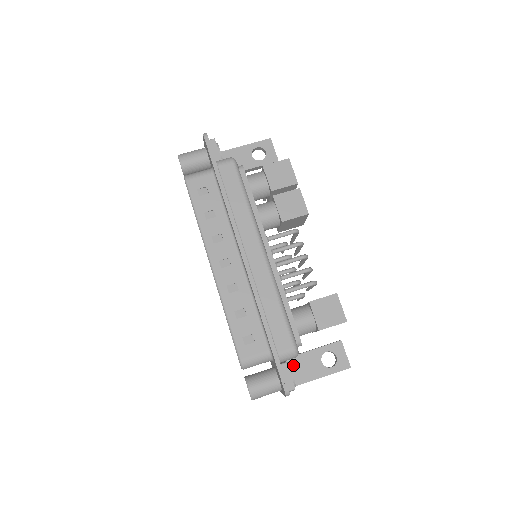
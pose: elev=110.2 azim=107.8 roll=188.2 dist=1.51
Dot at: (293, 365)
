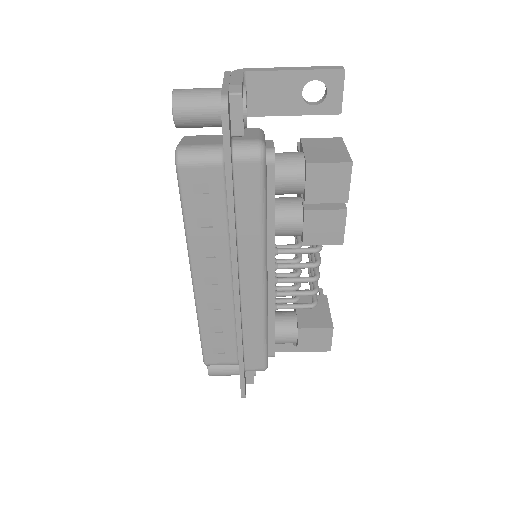
Dot at: occluded
